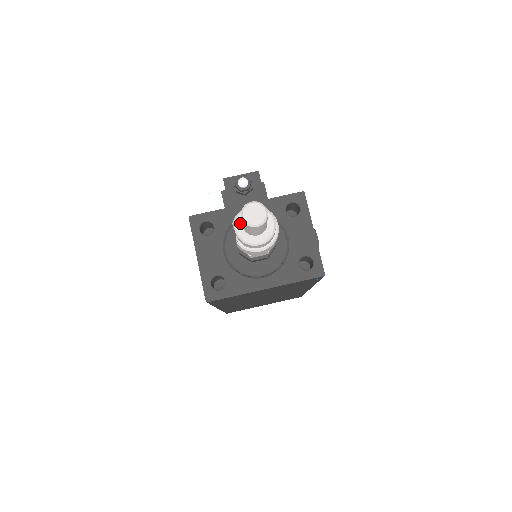
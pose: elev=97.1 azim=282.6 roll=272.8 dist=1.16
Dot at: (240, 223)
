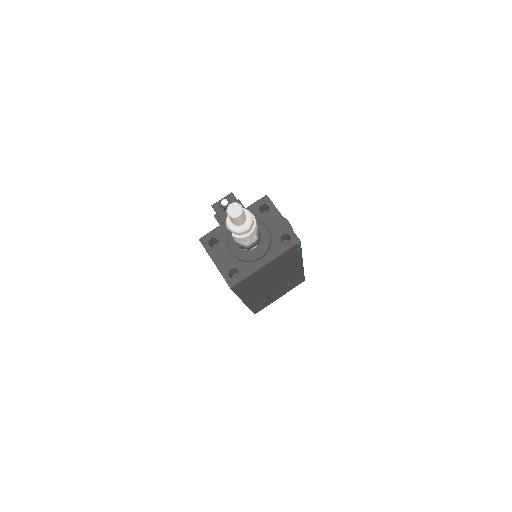
Dot at: (230, 222)
